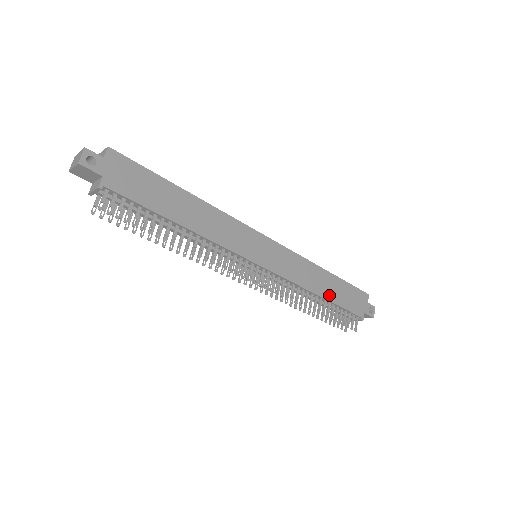
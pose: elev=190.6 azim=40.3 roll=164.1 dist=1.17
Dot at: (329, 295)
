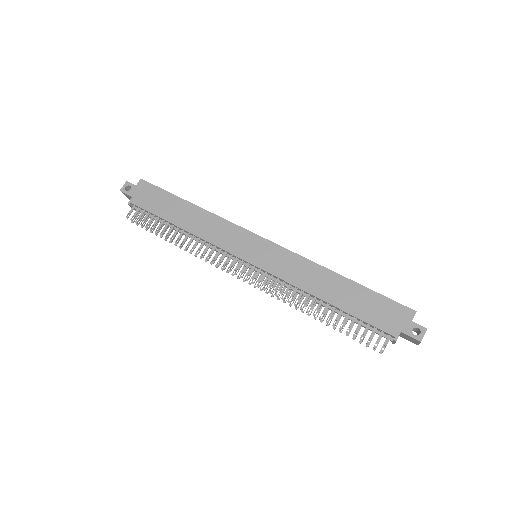
Dot at: (339, 301)
